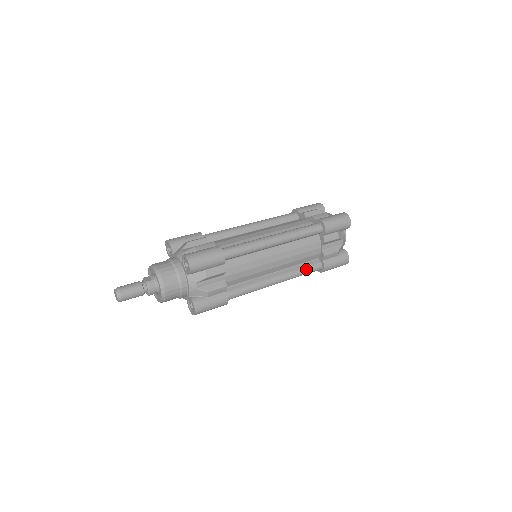
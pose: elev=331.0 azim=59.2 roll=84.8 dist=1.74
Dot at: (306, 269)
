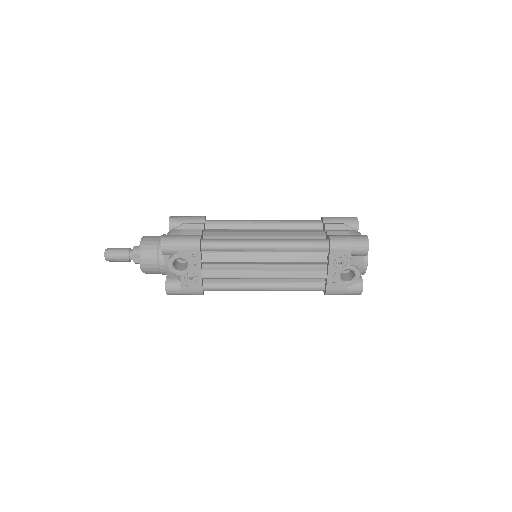
Dot at: (305, 240)
